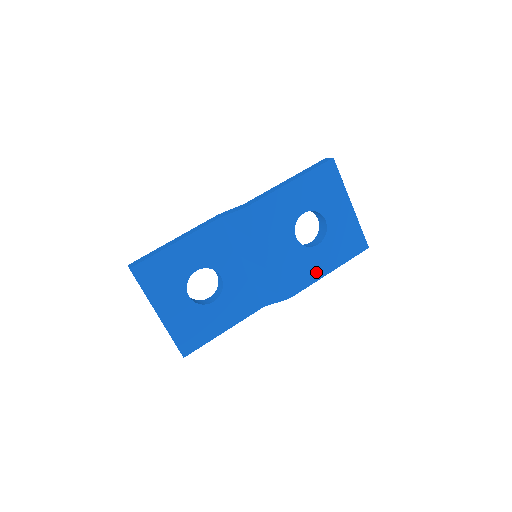
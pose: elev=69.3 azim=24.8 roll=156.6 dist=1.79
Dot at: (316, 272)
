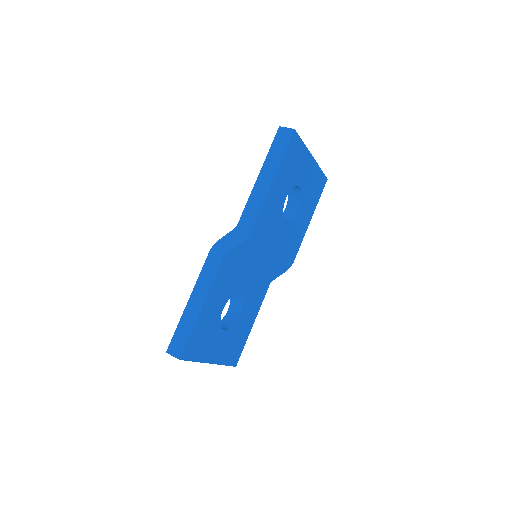
Dot at: (302, 232)
